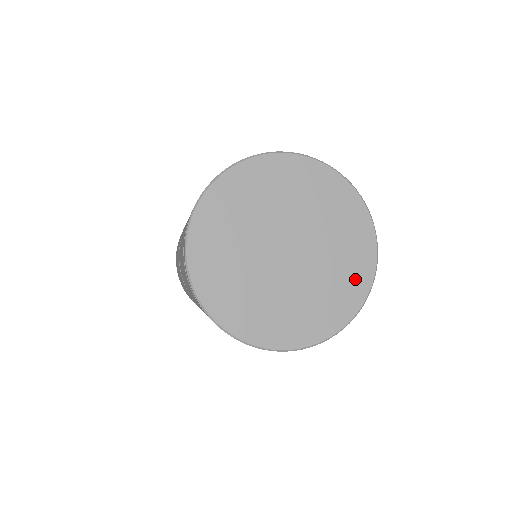
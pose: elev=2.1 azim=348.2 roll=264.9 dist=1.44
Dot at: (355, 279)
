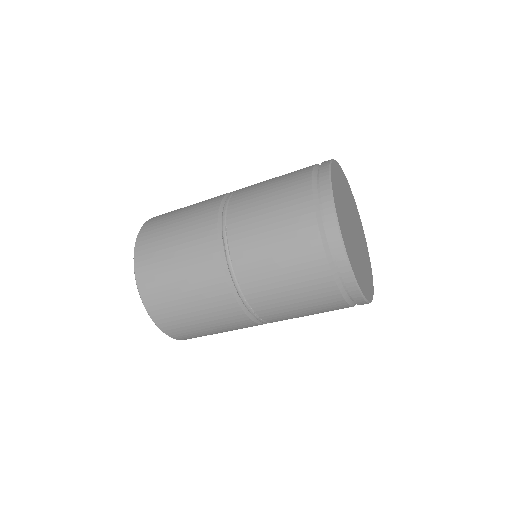
Dot at: (367, 287)
